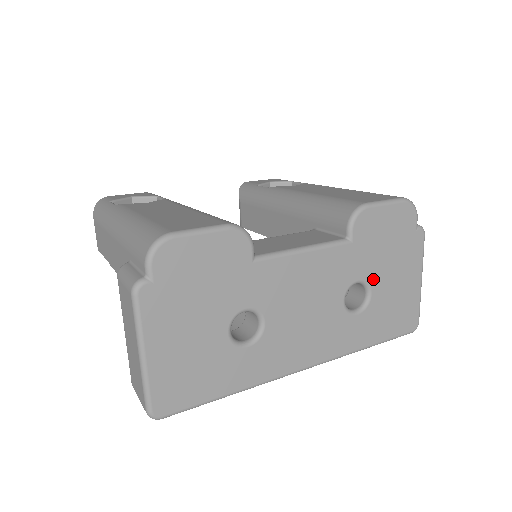
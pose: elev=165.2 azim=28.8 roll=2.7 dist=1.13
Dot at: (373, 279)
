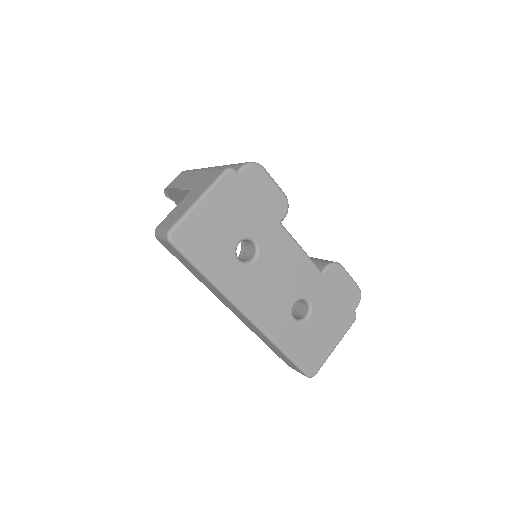
Dot at: (316, 310)
